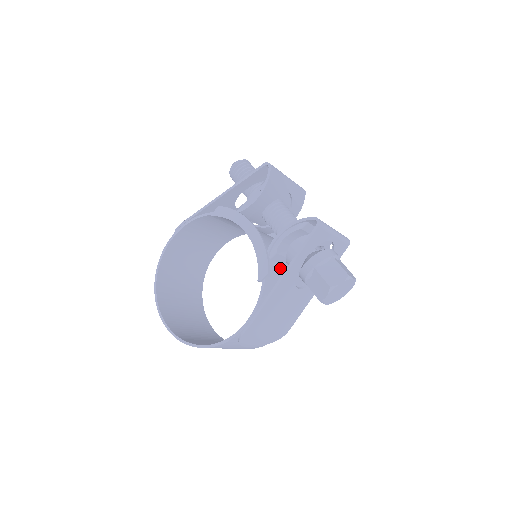
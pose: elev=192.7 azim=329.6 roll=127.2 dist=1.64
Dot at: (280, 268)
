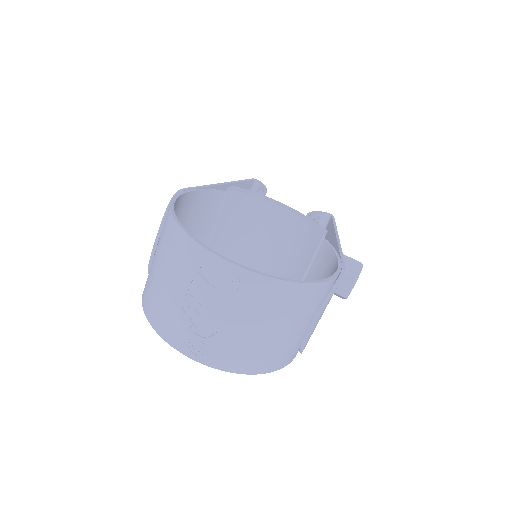
Dot at: occluded
